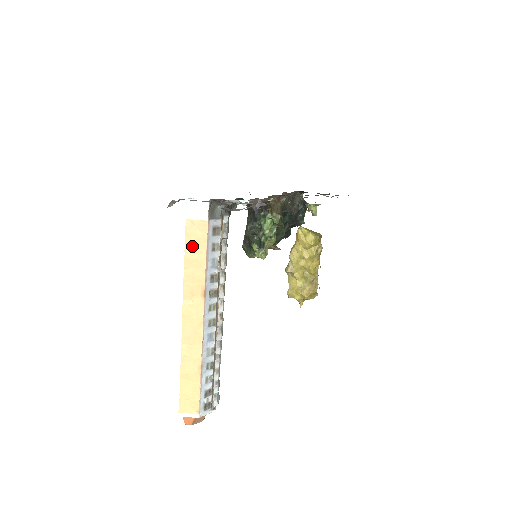
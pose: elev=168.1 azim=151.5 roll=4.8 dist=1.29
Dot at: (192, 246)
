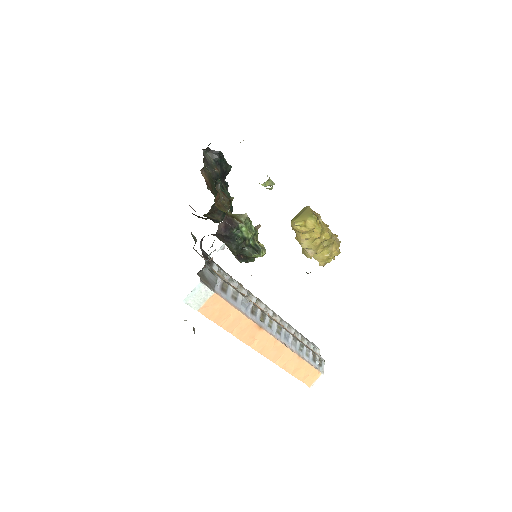
Dot at: (221, 318)
